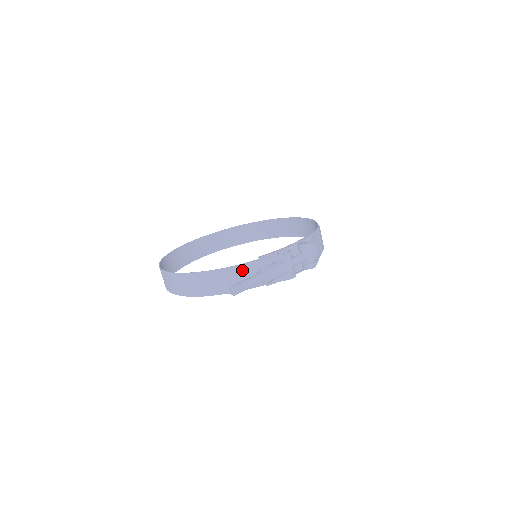
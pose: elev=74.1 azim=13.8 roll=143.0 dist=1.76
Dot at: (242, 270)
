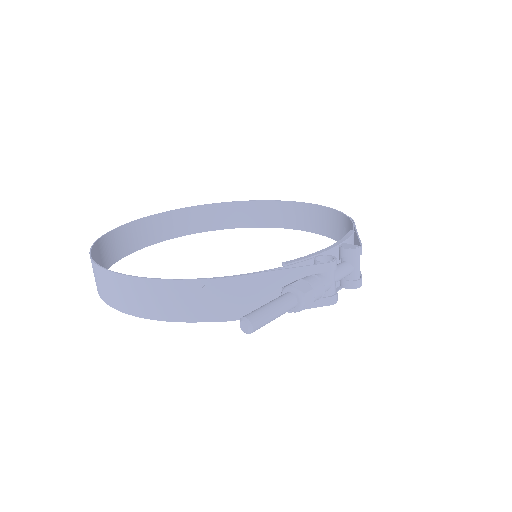
Dot at: (253, 283)
